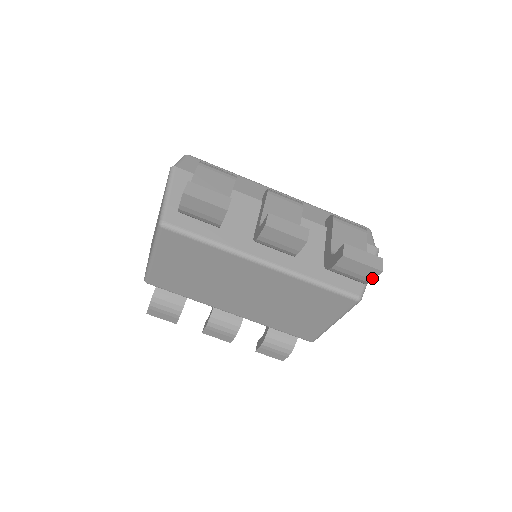
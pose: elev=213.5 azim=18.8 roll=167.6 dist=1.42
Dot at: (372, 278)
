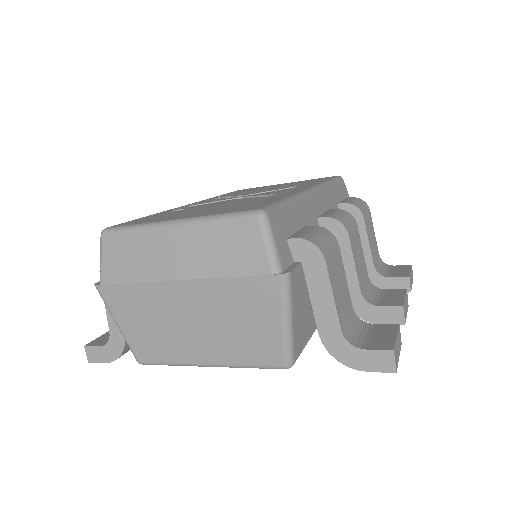
Dot at: occluded
